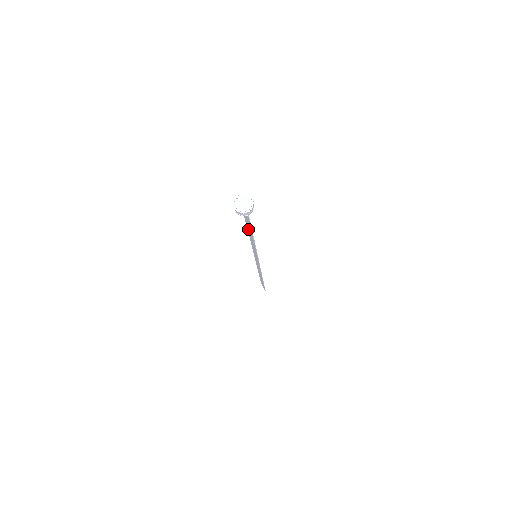
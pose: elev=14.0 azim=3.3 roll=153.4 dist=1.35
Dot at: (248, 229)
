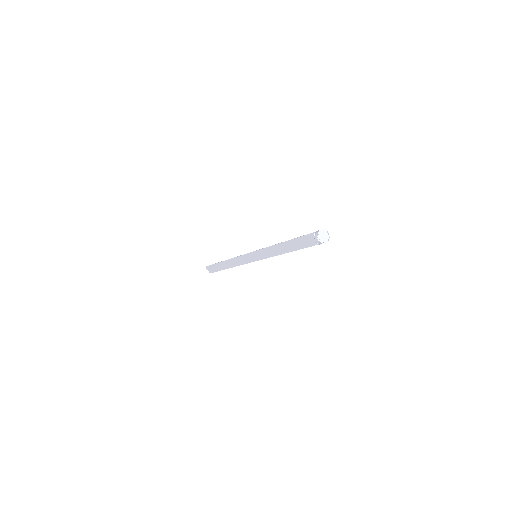
Dot at: (286, 244)
